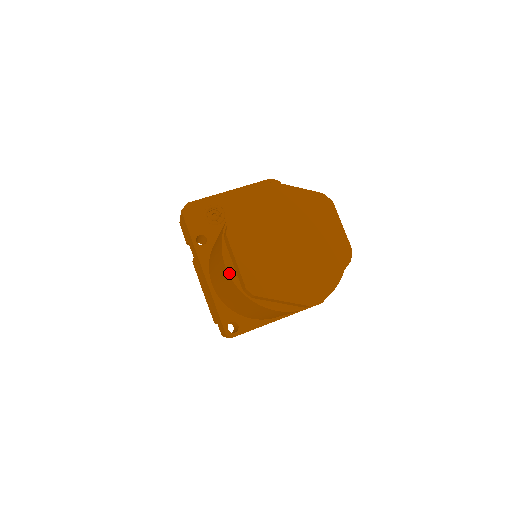
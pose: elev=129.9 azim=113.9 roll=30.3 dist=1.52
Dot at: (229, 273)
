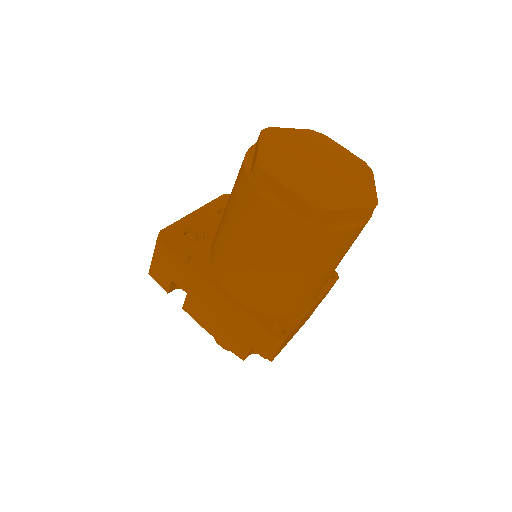
Dot at: (281, 210)
